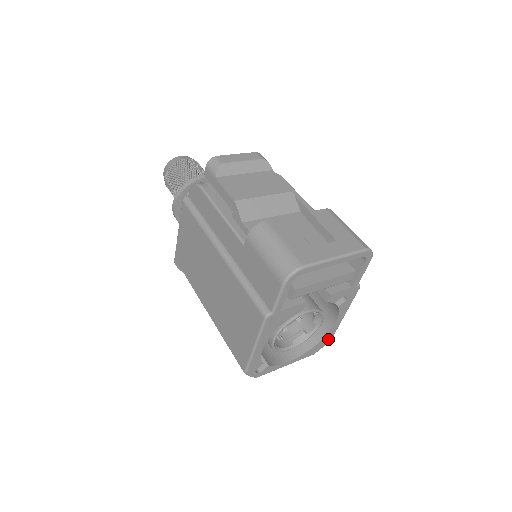
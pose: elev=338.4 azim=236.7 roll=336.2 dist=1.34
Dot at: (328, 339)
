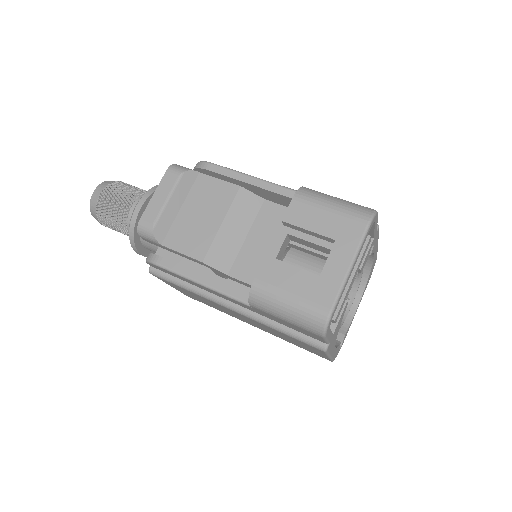
Dot at: (374, 262)
